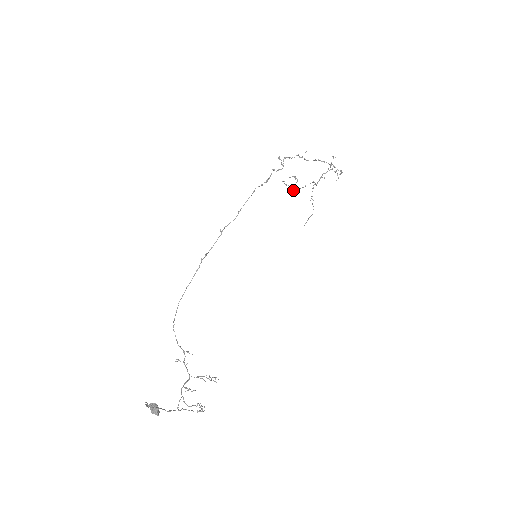
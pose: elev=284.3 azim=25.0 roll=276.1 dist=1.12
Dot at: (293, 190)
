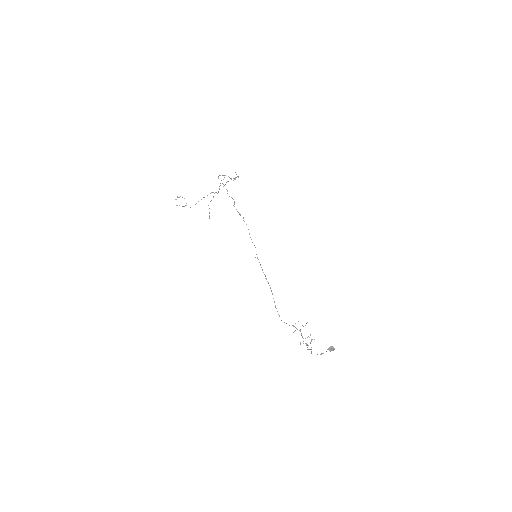
Dot at: occluded
